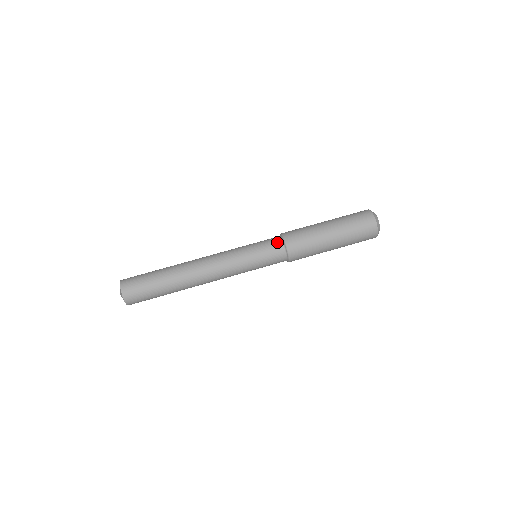
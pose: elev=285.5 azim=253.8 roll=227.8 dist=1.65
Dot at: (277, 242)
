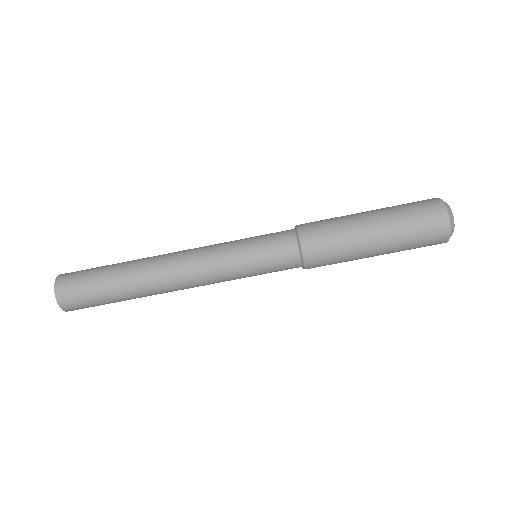
Dot at: (287, 233)
